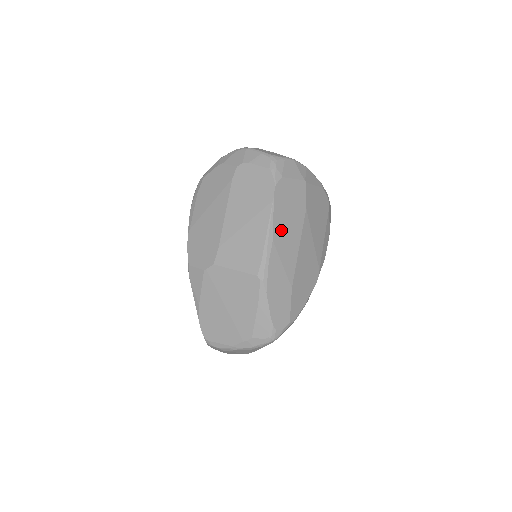
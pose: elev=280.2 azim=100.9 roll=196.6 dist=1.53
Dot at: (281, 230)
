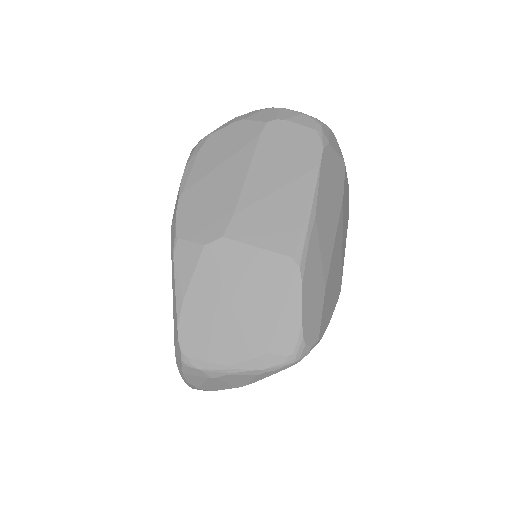
Dot at: (323, 207)
